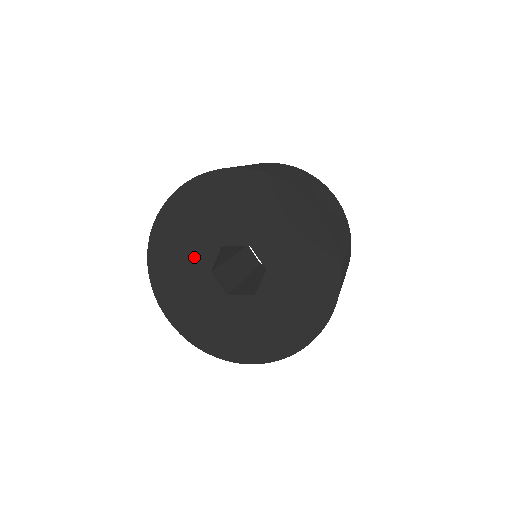
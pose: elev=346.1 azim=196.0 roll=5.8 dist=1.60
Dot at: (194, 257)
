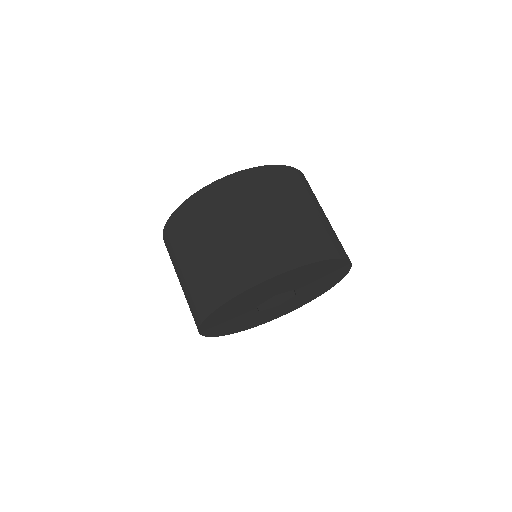
Dot at: (249, 305)
